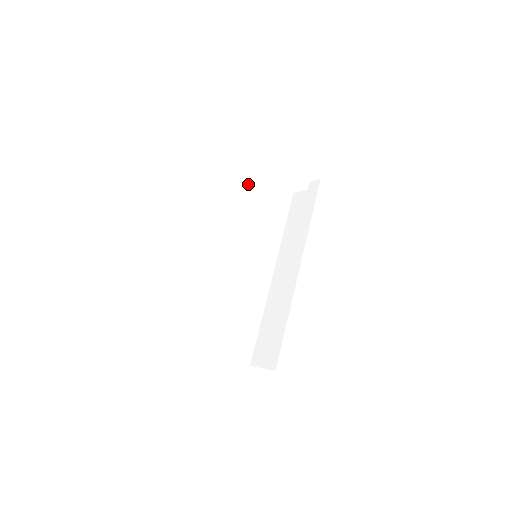
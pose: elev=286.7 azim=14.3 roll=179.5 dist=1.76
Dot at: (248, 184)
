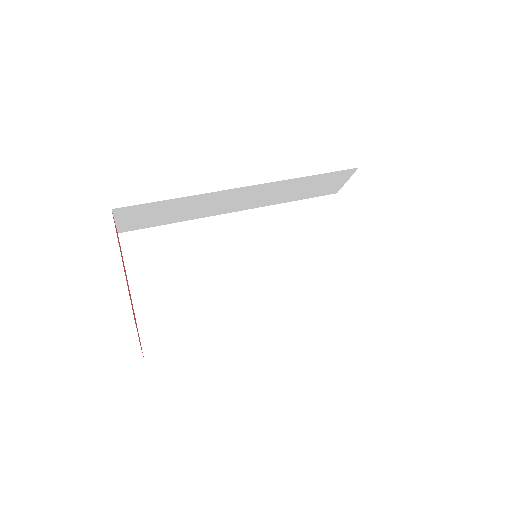
Dot at: (326, 233)
